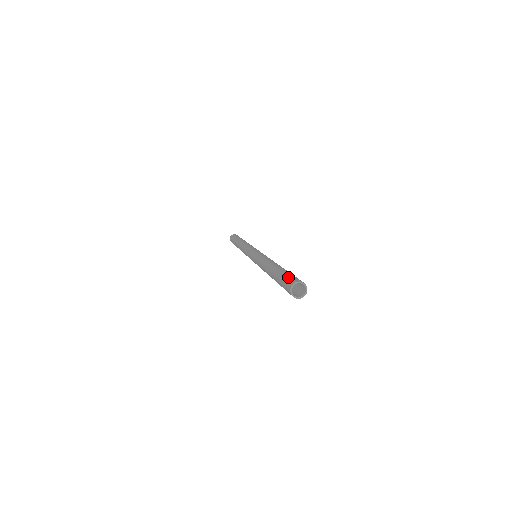
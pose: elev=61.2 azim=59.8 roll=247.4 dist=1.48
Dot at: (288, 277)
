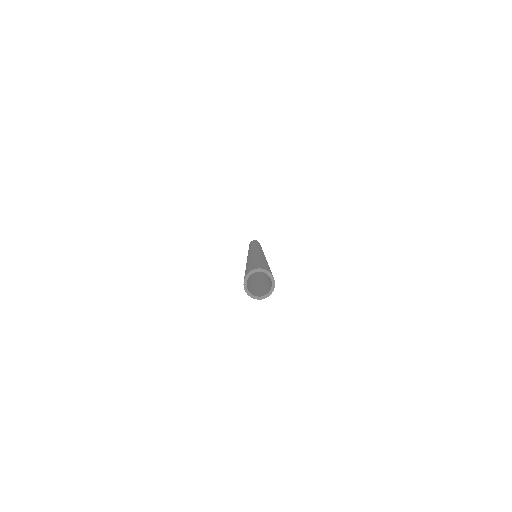
Dot at: occluded
